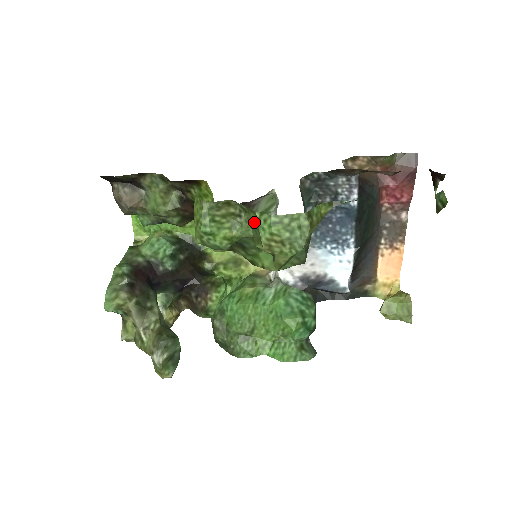
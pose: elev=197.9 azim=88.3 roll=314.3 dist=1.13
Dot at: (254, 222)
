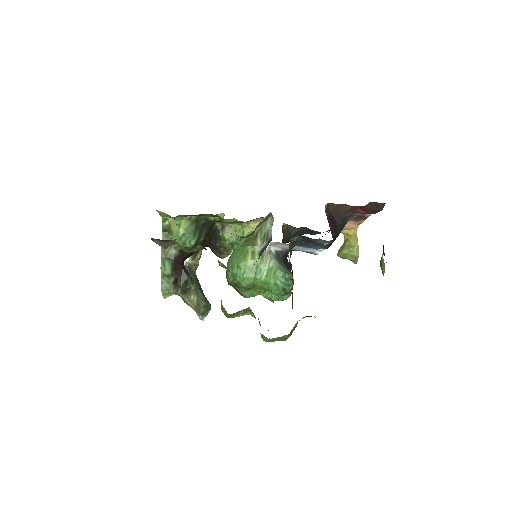
Dot at: occluded
